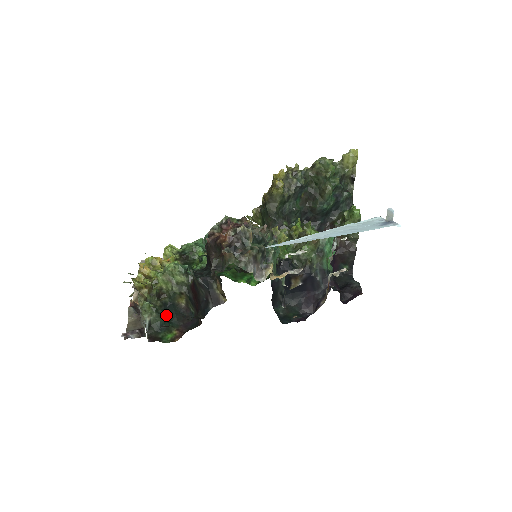
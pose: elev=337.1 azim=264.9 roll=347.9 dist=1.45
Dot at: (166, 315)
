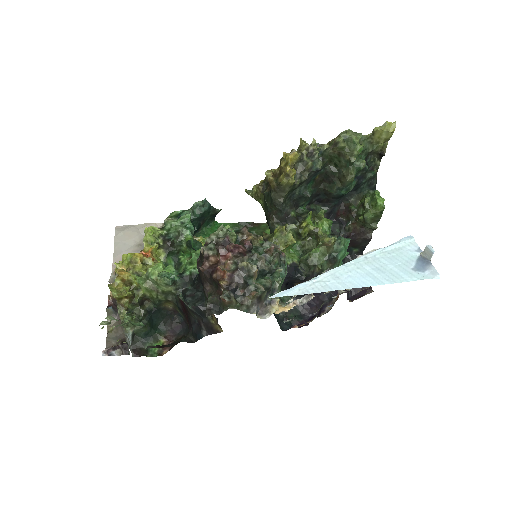
Dot at: (151, 322)
